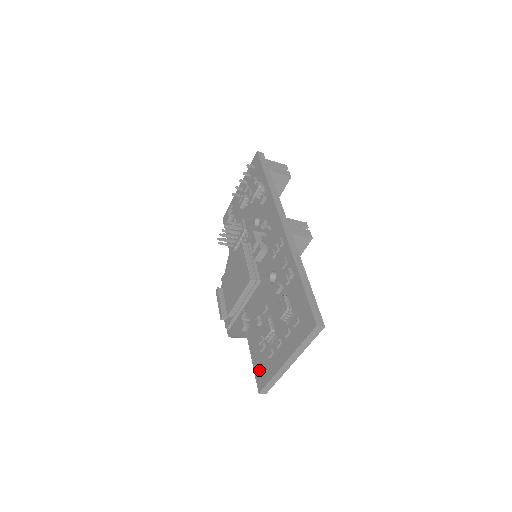
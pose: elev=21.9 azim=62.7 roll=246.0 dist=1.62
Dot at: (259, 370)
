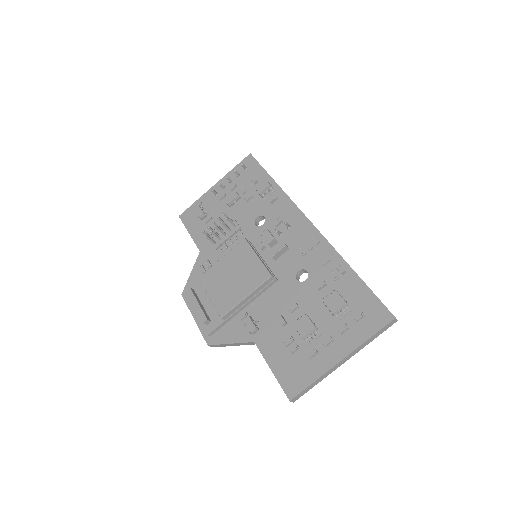
Dot at: (288, 375)
